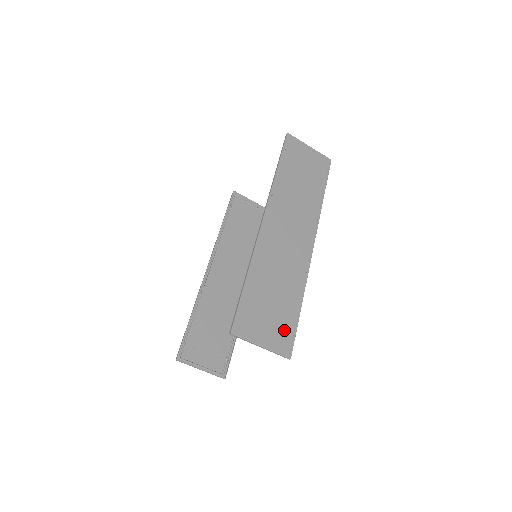
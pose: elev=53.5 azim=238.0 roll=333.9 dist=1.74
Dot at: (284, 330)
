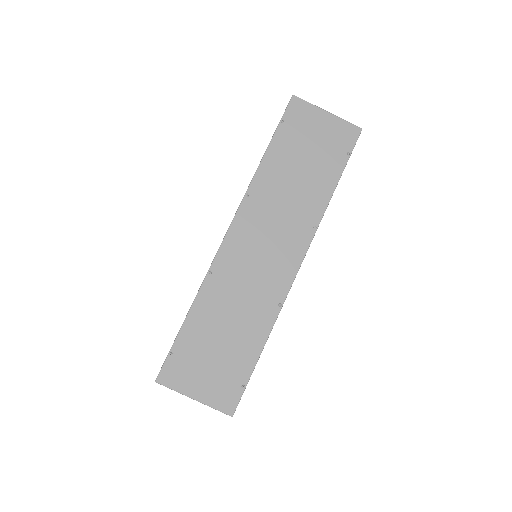
Dot at: (230, 380)
